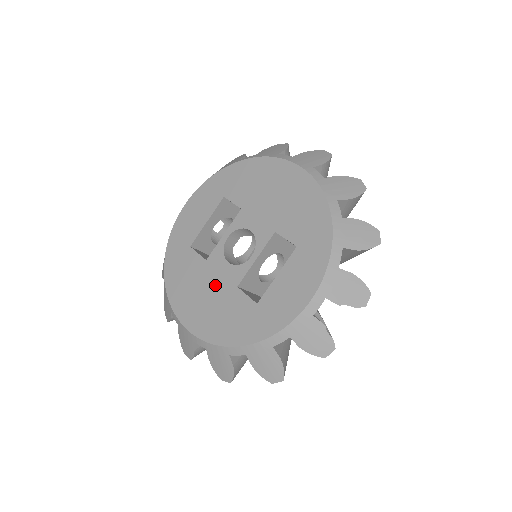
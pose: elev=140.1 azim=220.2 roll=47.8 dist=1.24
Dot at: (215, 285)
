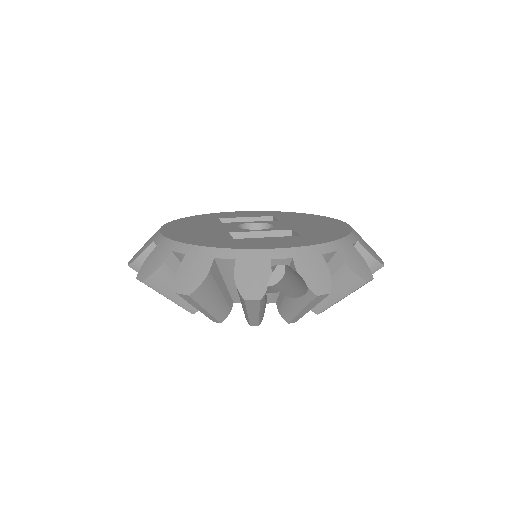
Dot at: (213, 228)
